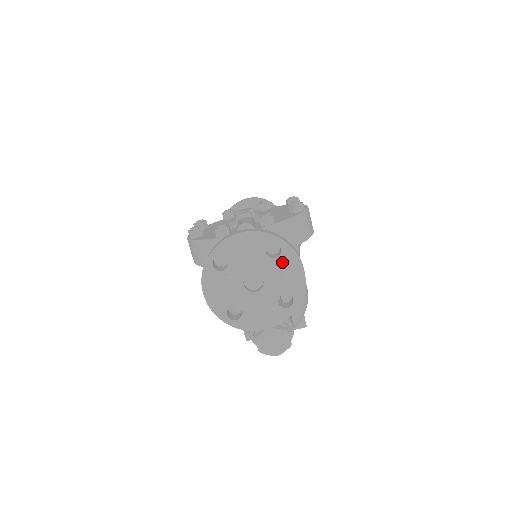
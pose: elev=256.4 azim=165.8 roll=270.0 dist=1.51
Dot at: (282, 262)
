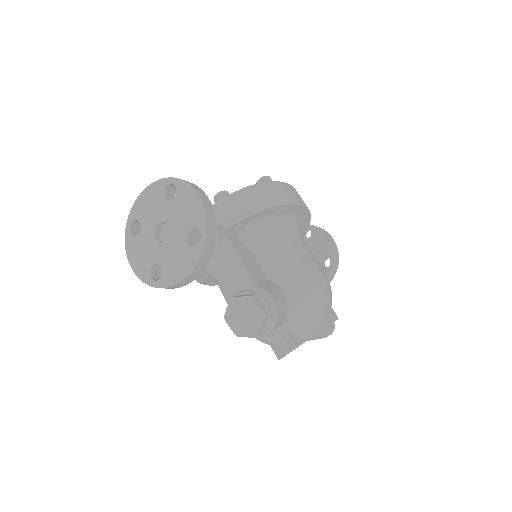
Dot at: (180, 199)
